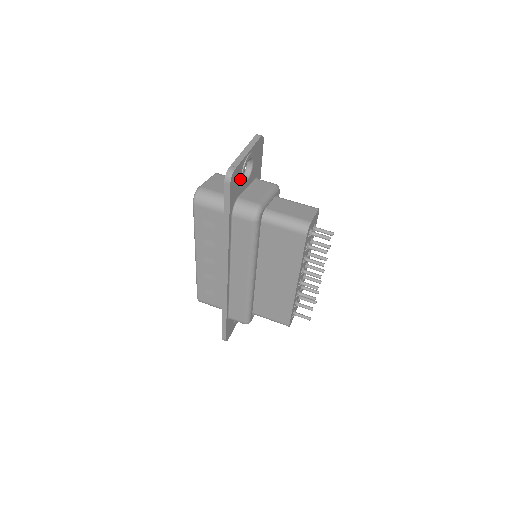
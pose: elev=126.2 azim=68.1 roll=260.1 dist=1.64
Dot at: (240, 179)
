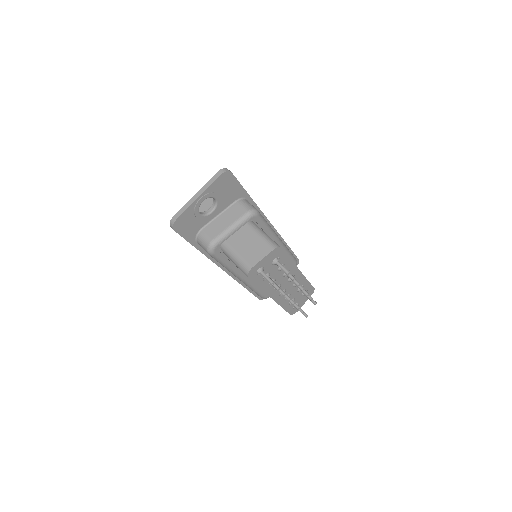
Dot at: (195, 218)
